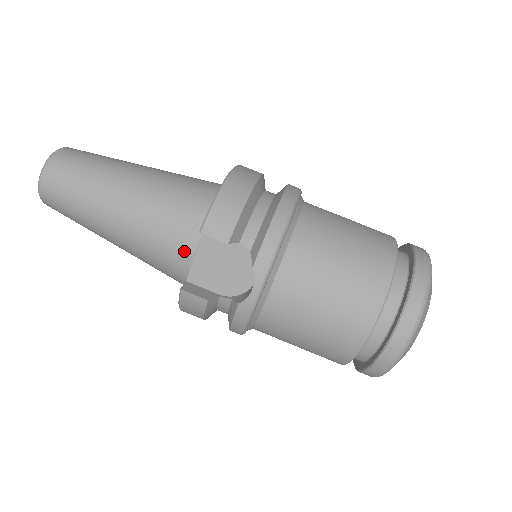
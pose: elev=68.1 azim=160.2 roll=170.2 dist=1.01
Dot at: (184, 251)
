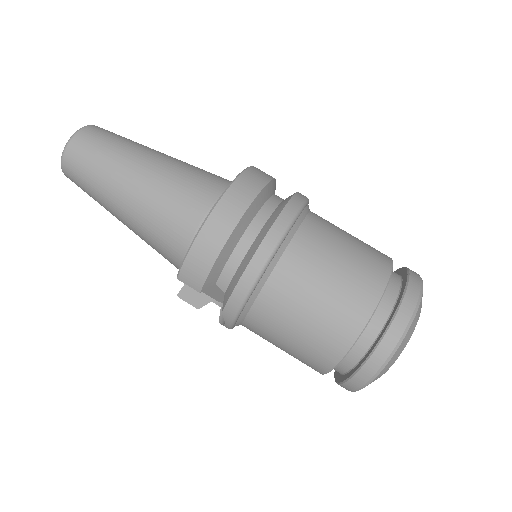
Dot at: (178, 267)
